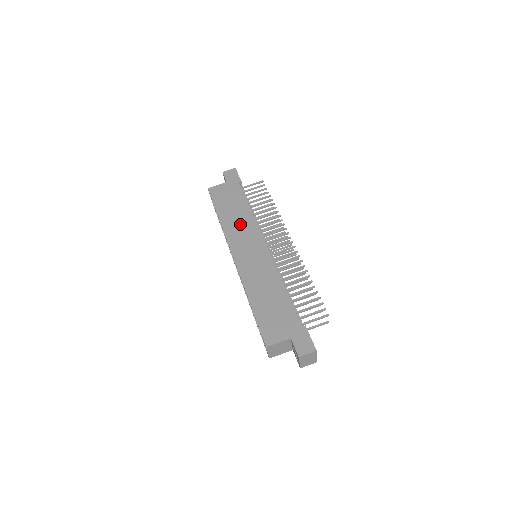
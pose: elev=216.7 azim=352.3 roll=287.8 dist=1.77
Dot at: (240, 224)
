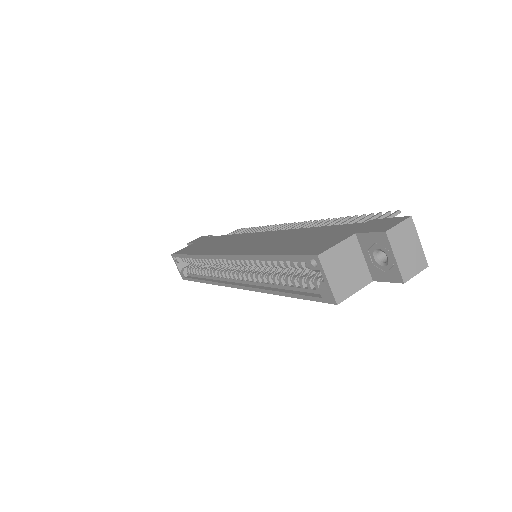
Dot at: (221, 243)
